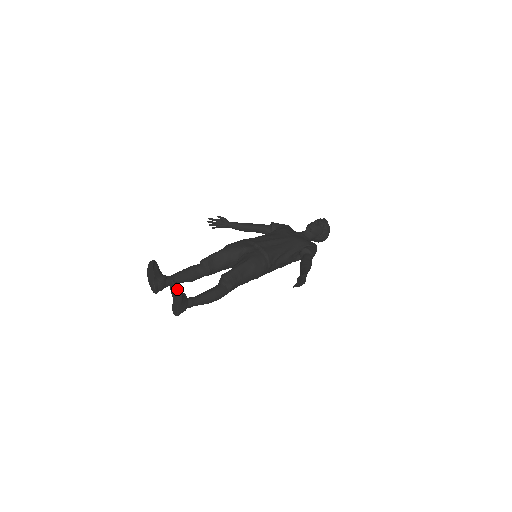
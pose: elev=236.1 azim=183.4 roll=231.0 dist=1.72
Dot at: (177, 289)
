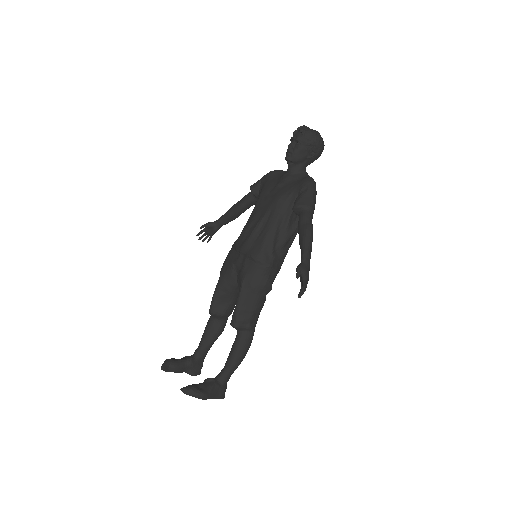
Dot at: (191, 394)
